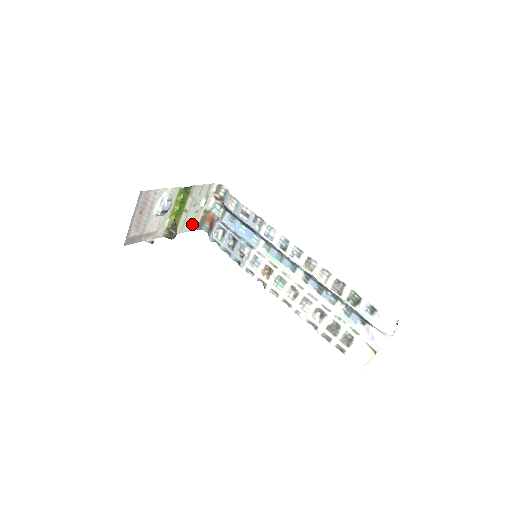
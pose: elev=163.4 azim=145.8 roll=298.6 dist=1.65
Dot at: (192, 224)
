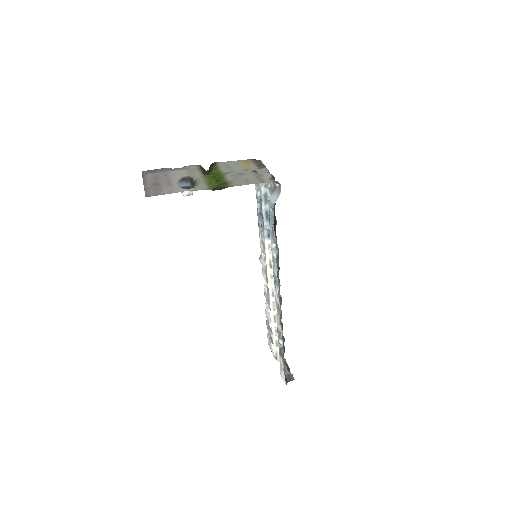
Dot at: (243, 163)
